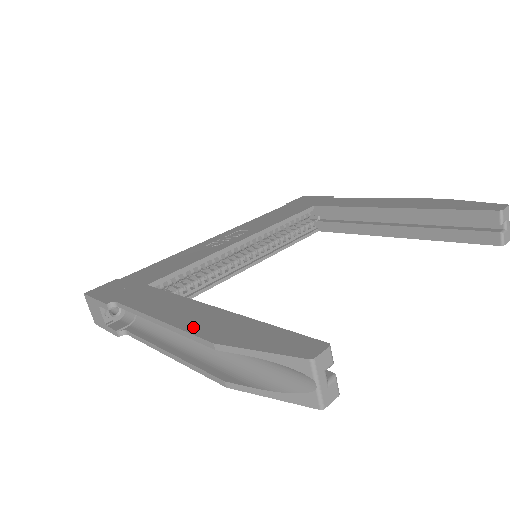
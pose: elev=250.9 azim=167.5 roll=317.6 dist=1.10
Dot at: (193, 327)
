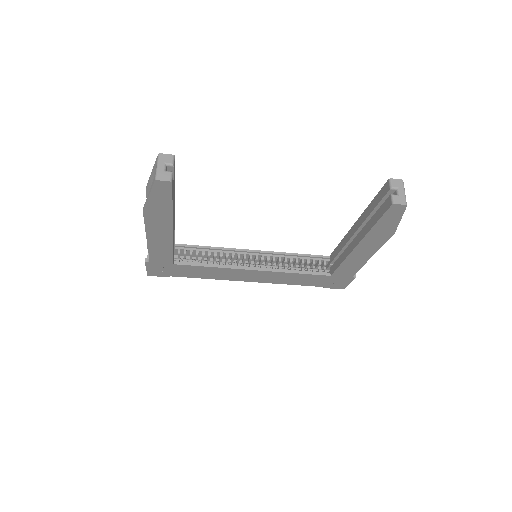
Dot at: occluded
